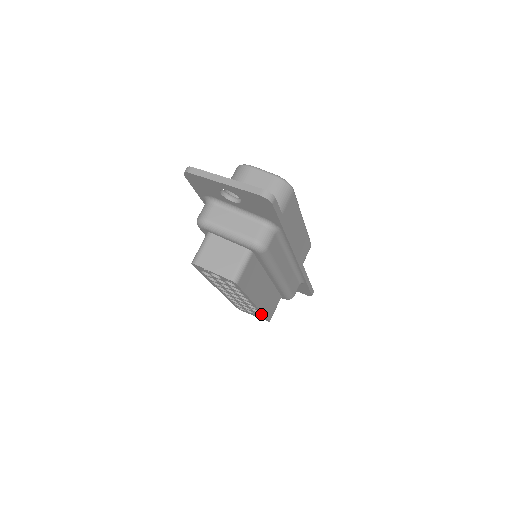
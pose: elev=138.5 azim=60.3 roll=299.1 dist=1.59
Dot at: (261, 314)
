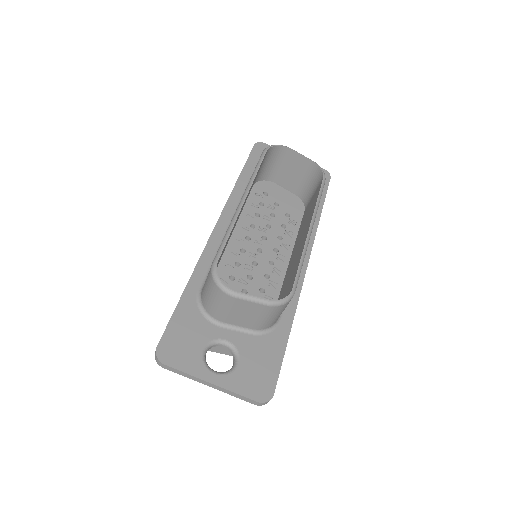
Dot at: occluded
